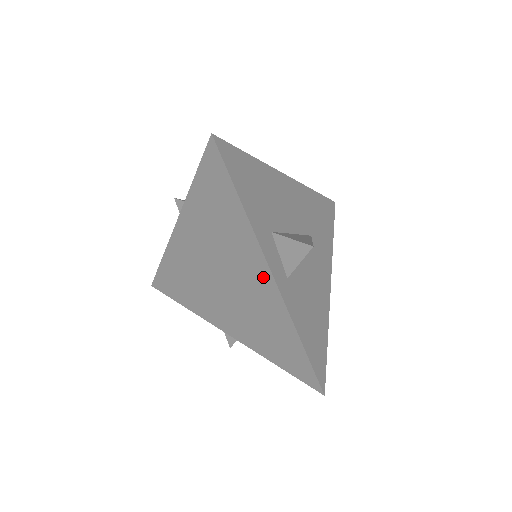
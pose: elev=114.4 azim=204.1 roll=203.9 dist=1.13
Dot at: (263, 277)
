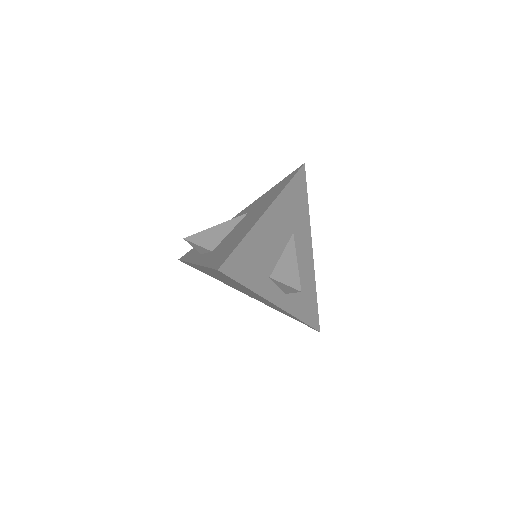
Dot at: (271, 303)
